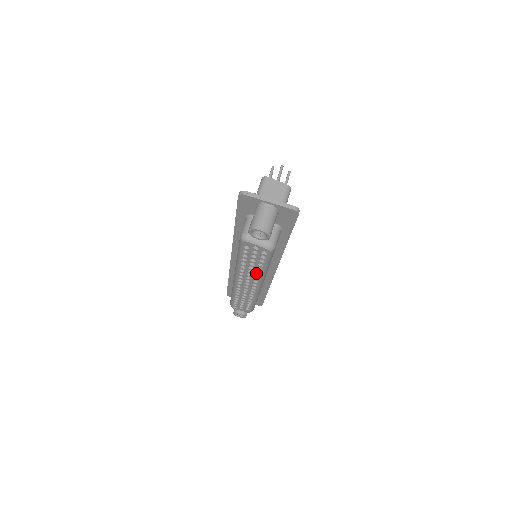
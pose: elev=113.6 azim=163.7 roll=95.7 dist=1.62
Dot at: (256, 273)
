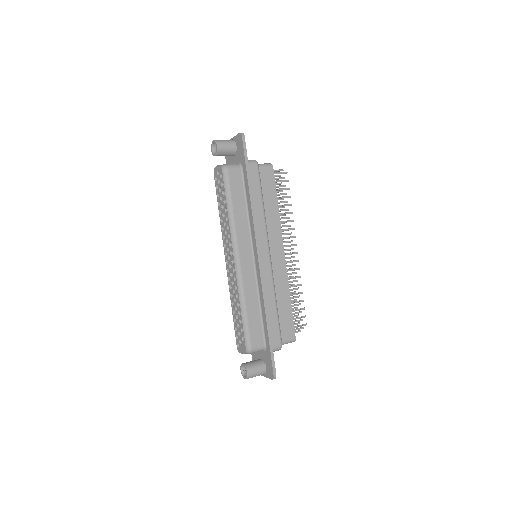
Dot at: (227, 224)
